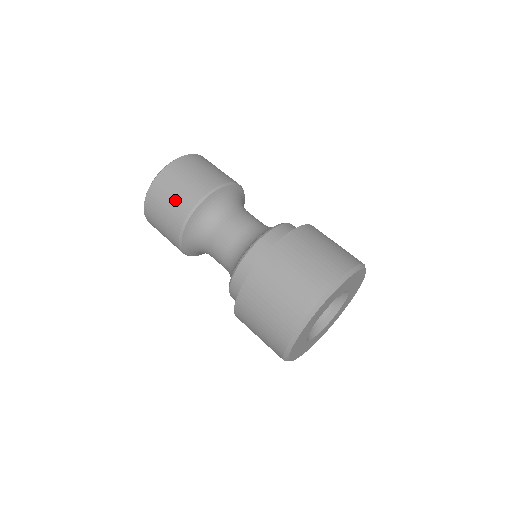
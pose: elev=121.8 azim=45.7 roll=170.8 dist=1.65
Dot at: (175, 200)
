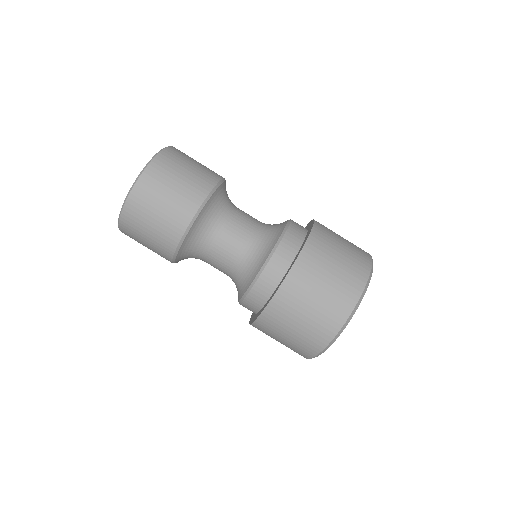
Dot at: occluded
